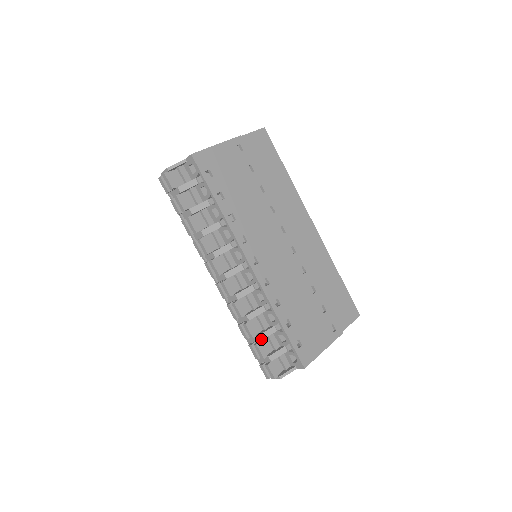
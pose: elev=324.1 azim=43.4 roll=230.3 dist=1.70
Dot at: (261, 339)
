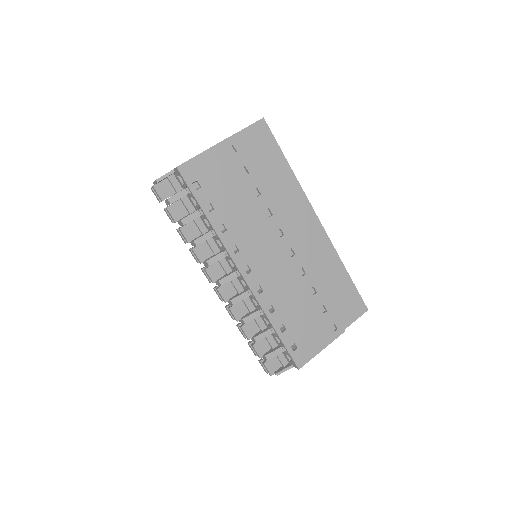
Dot at: (257, 340)
